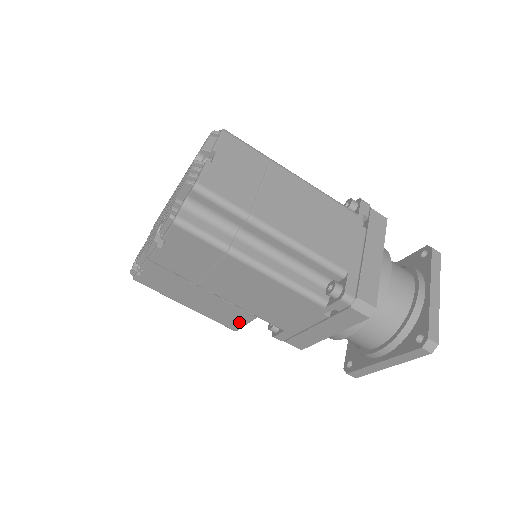
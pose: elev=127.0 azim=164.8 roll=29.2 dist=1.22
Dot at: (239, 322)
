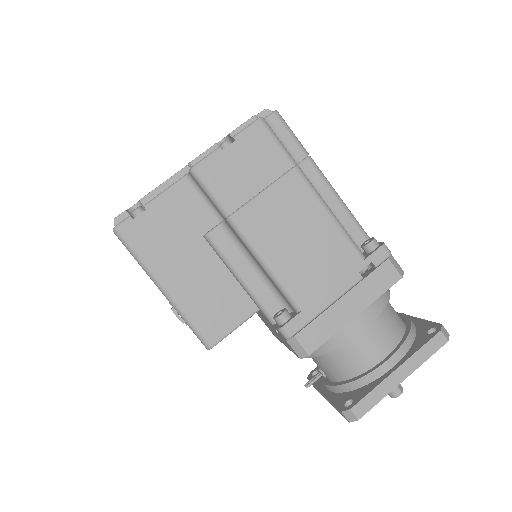
Dot at: (228, 322)
